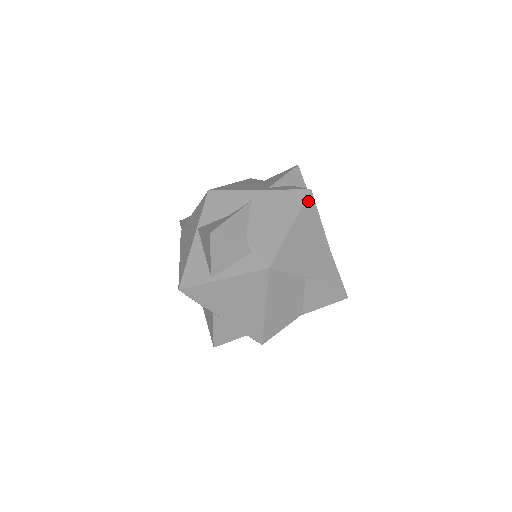
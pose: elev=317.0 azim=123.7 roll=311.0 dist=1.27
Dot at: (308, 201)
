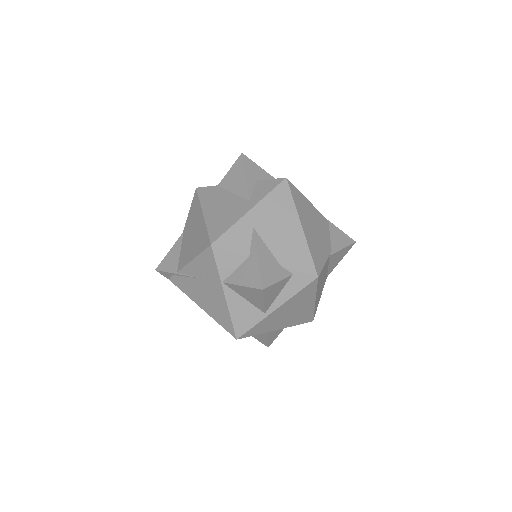
Dot at: (292, 191)
